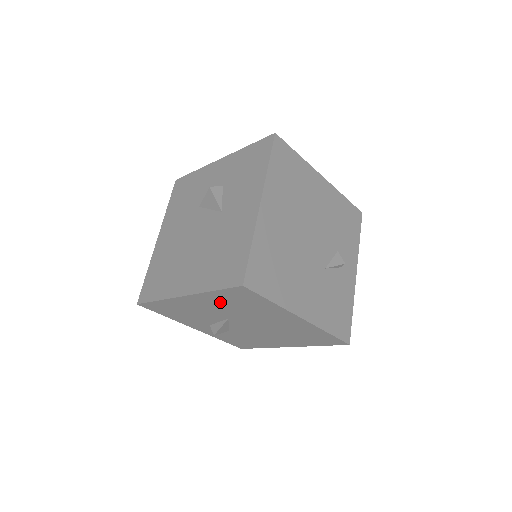
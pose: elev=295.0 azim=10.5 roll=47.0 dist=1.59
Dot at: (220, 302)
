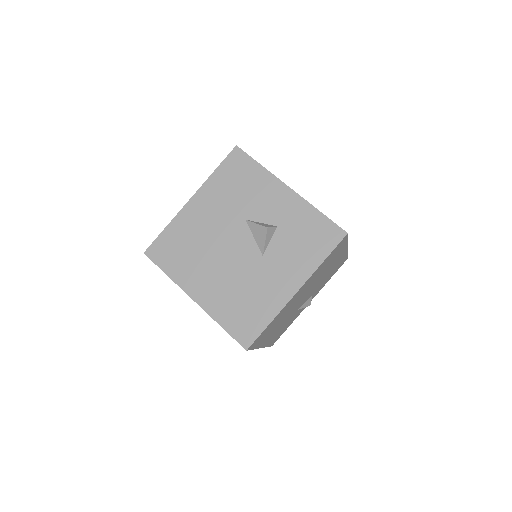
Dot at: occluded
